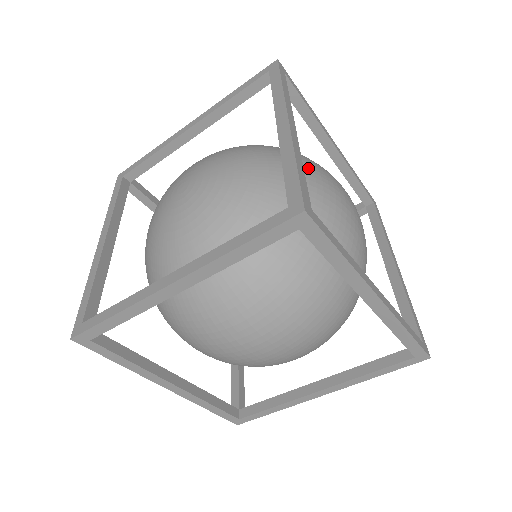
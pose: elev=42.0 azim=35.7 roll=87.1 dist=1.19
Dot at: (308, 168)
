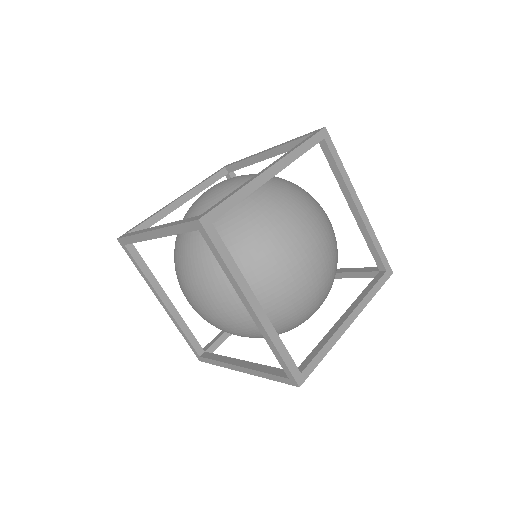
Dot at: occluded
